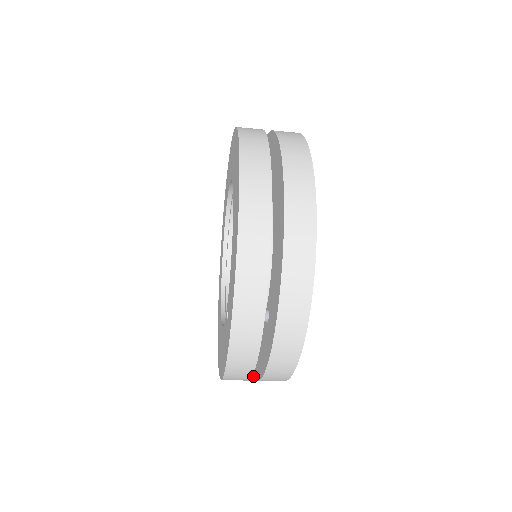
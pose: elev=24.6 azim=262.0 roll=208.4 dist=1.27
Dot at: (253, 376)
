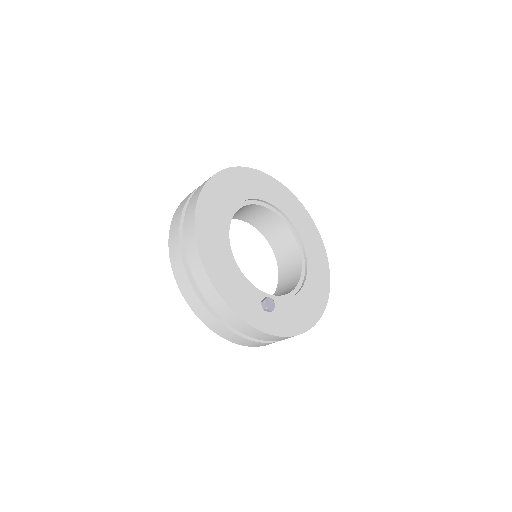
Dot at: occluded
